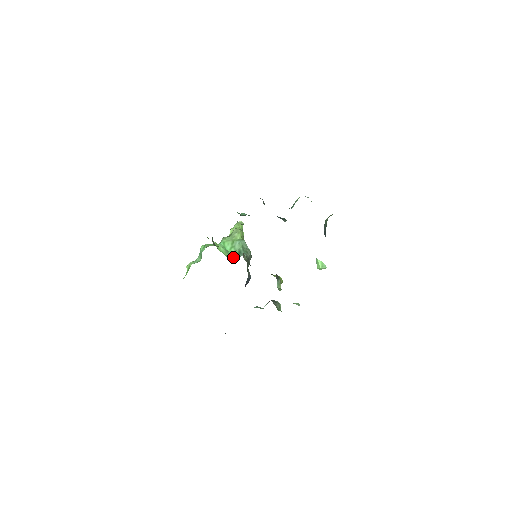
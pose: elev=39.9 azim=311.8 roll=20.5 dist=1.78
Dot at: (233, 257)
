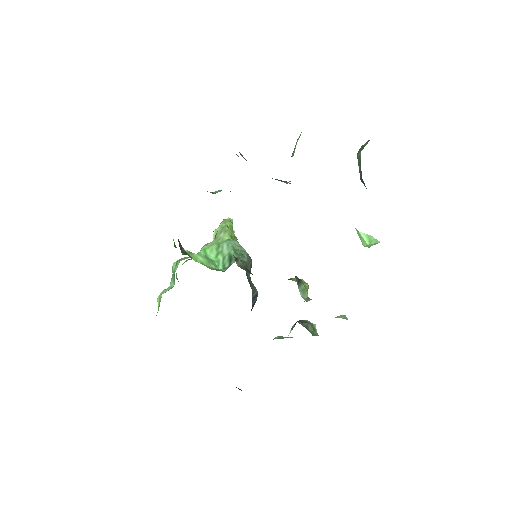
Dot at: (222, 268)
